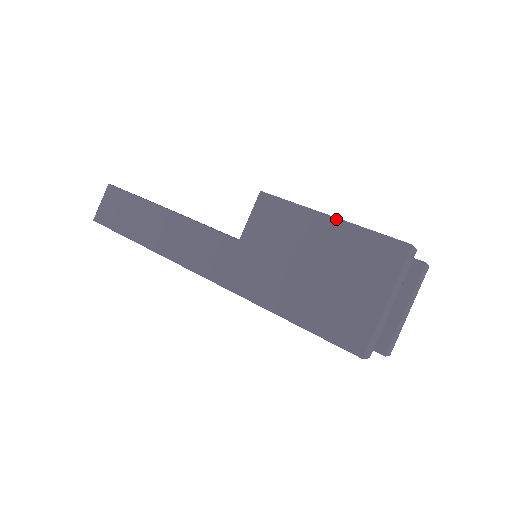
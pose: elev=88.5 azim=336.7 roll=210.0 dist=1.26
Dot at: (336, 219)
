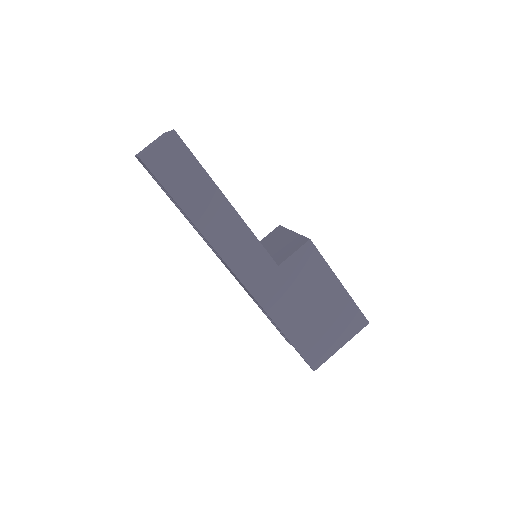
Dot at: (343, 288)
